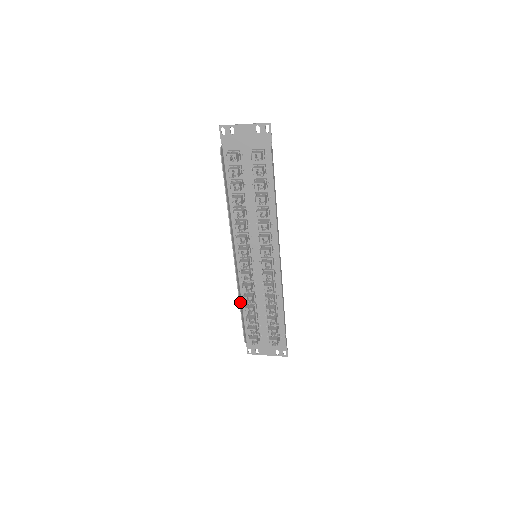
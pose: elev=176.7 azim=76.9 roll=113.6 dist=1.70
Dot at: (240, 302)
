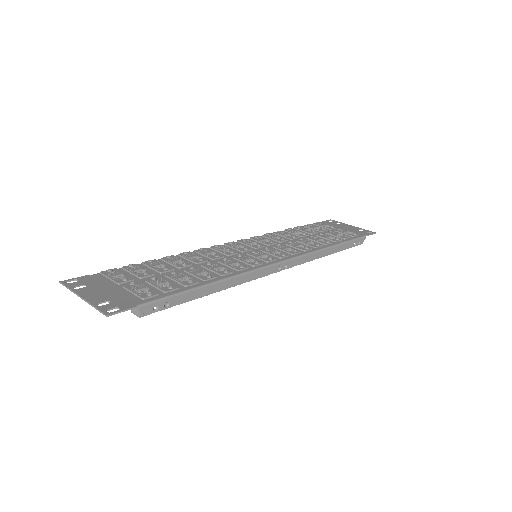
Dot at: occluded
